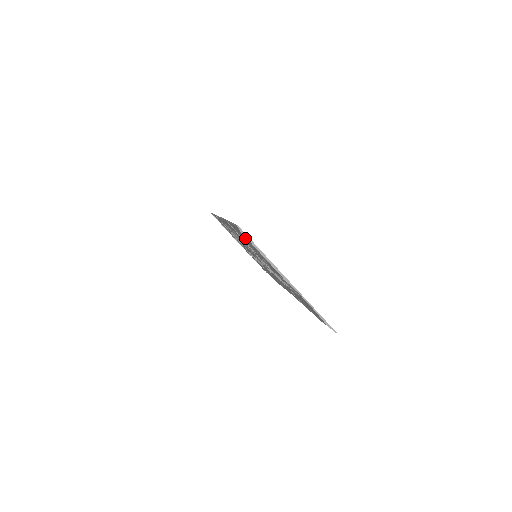
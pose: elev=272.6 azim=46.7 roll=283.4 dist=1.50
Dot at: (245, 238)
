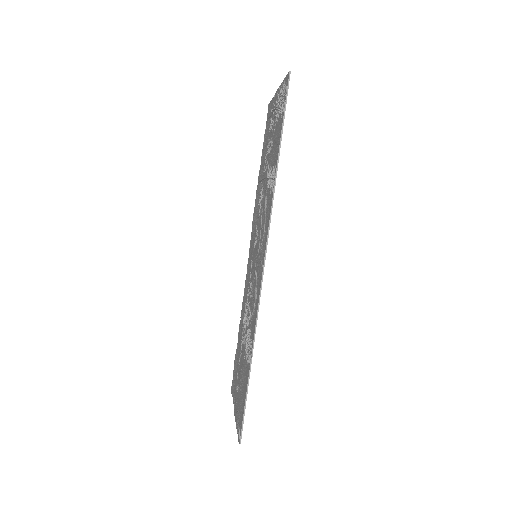
Dot at: (242, 406)
